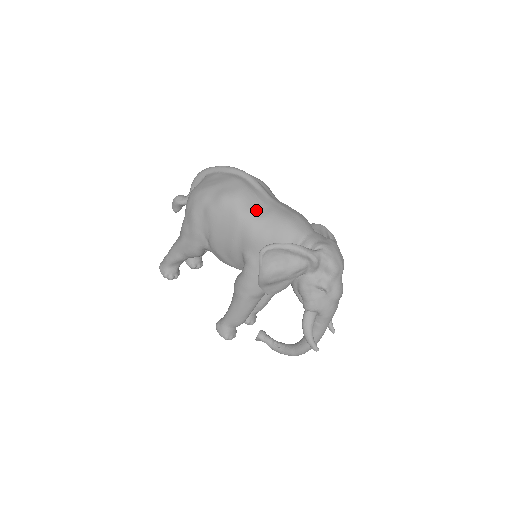
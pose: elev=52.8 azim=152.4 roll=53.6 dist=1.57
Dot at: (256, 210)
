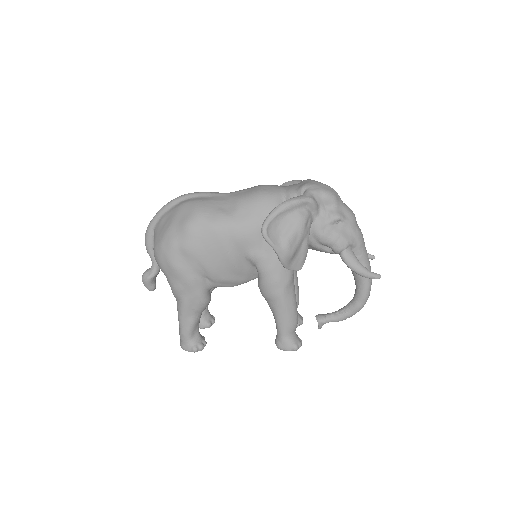
Dot at: (224, 210)
